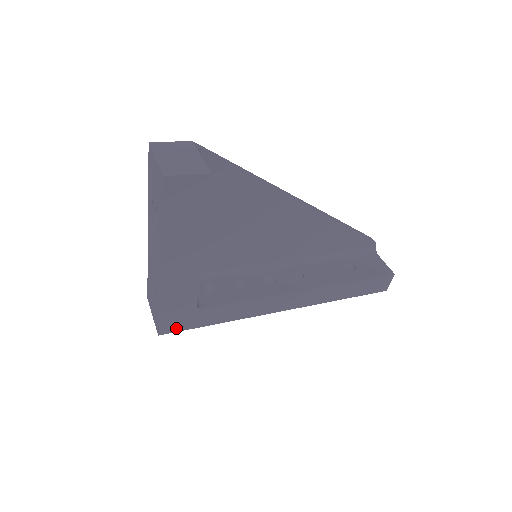
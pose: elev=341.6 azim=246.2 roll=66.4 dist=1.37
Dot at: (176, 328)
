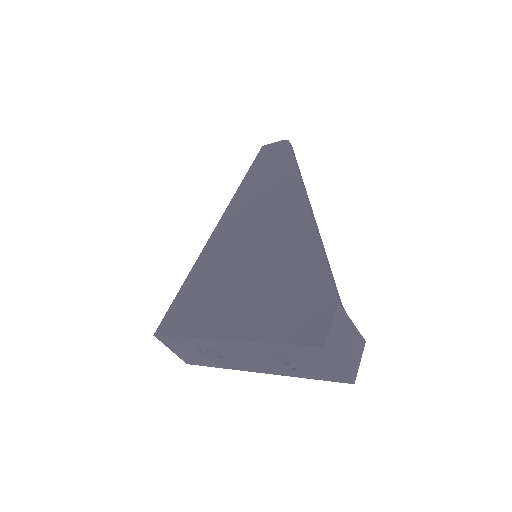
Dot at: occluded
